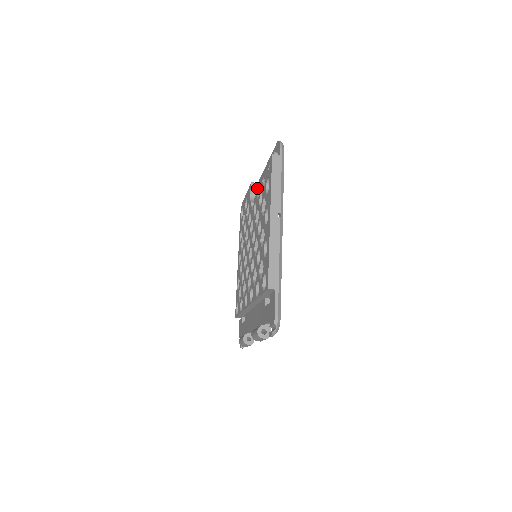
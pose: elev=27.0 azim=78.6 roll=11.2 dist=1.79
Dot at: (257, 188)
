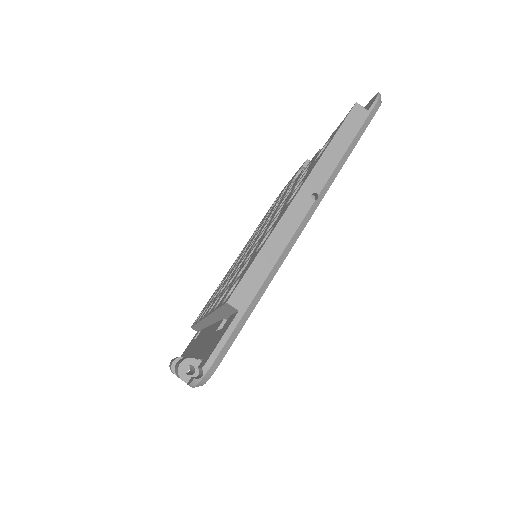
Dot at: occluded
